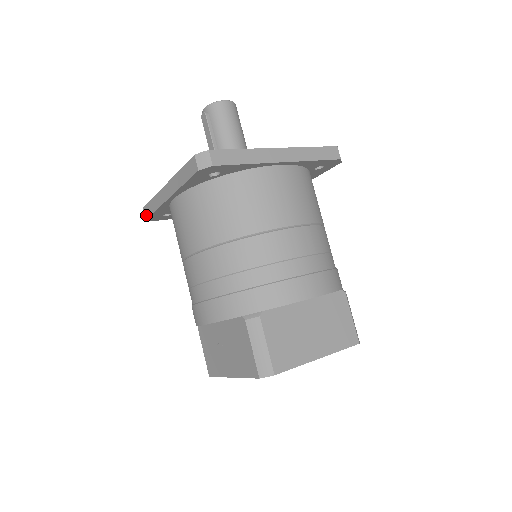
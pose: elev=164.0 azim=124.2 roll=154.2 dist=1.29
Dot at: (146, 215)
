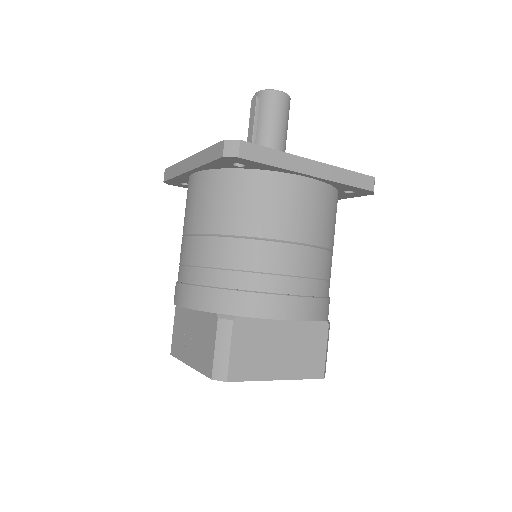
Dot at: (165, 177)
